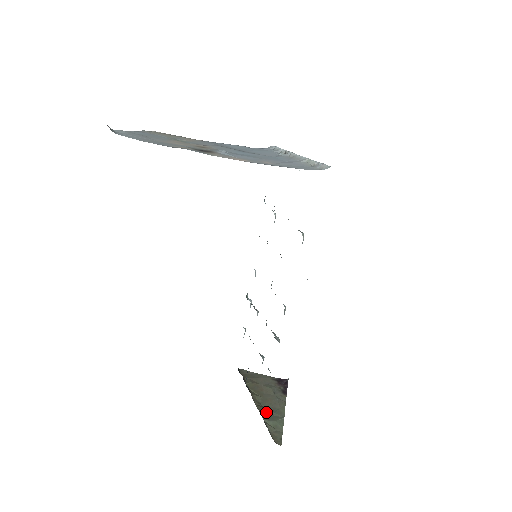
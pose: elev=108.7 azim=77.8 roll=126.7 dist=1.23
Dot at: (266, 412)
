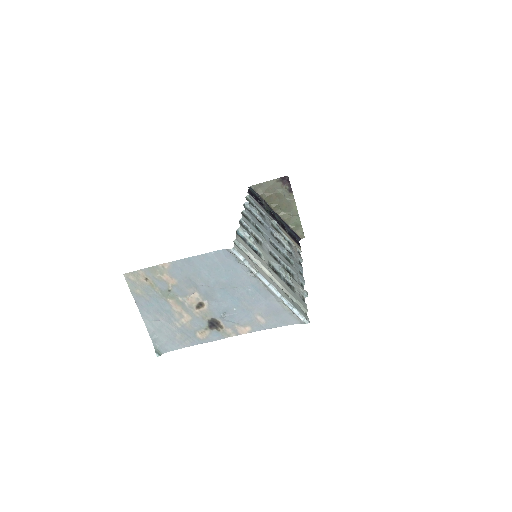
Dot at: (287, 217)
